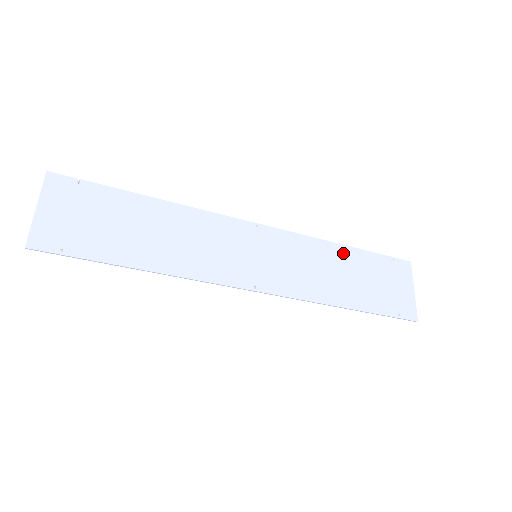
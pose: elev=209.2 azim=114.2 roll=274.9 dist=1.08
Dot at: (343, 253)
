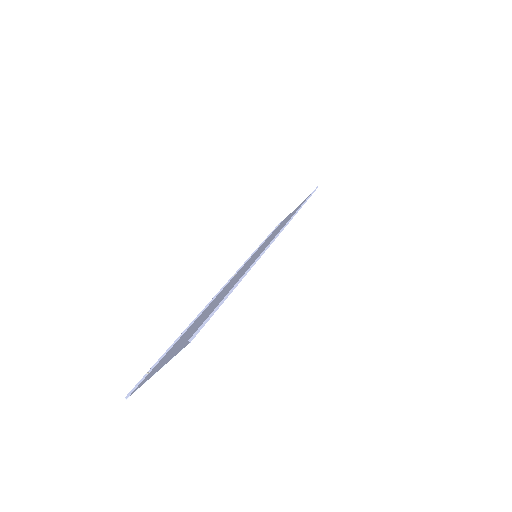
Dot at: occluded
